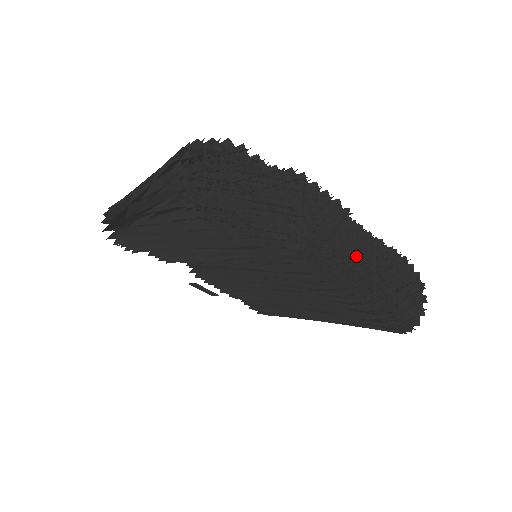
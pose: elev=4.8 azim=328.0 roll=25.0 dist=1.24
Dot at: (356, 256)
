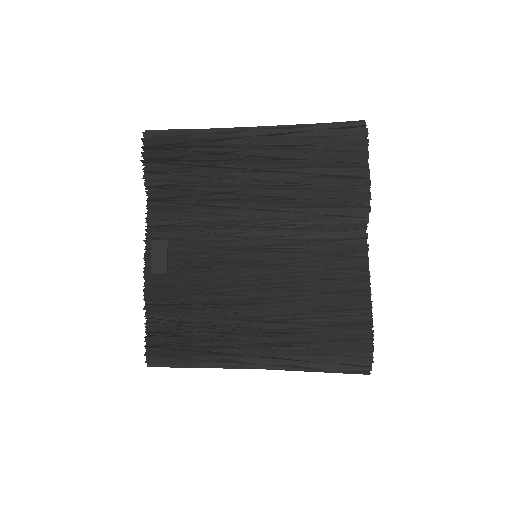
Dot at: occluded
